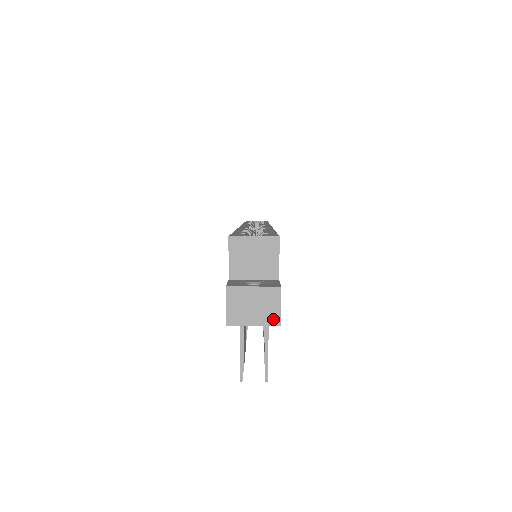
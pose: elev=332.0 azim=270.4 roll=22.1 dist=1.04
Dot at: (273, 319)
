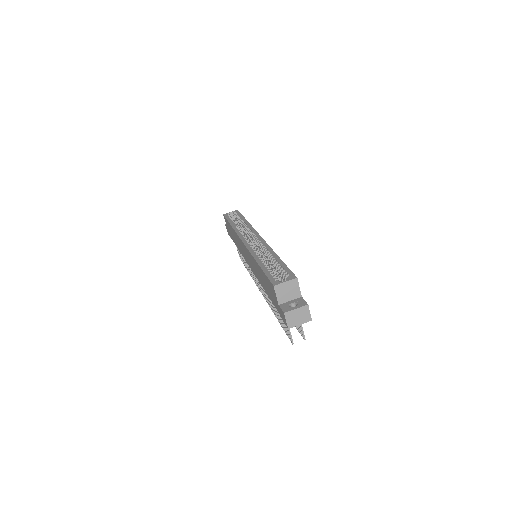
Dot at: (308, 319)
